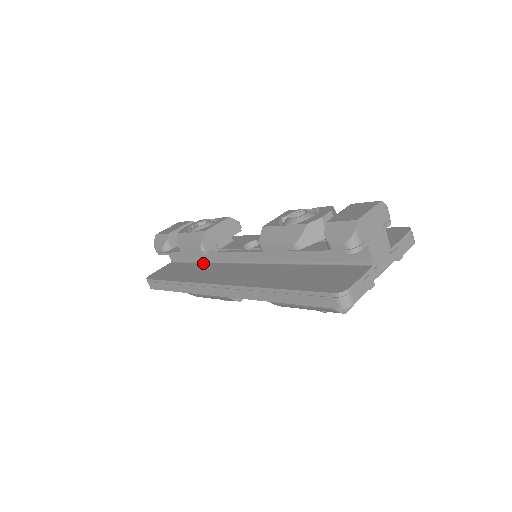
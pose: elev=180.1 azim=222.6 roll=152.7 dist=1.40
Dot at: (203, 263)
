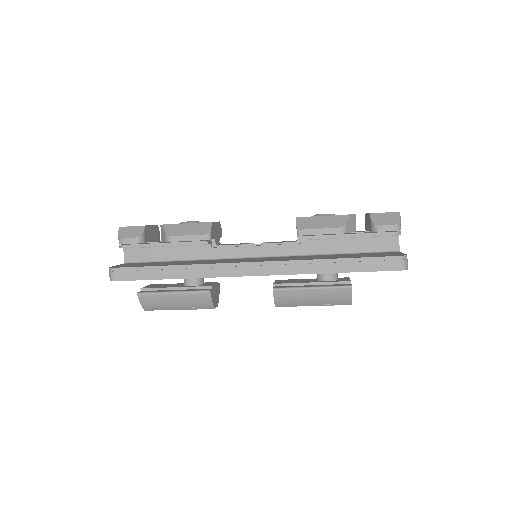
Dot at: (187, 260)
